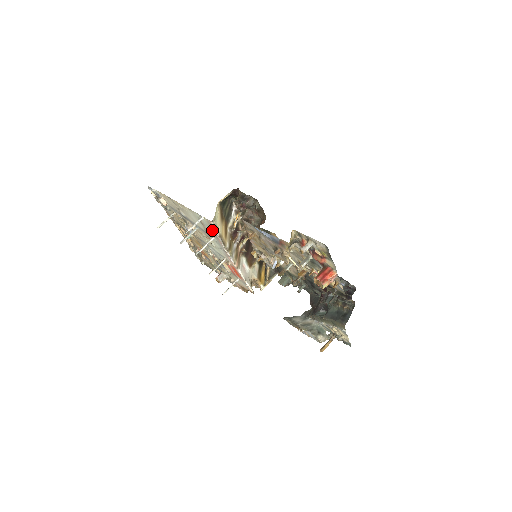
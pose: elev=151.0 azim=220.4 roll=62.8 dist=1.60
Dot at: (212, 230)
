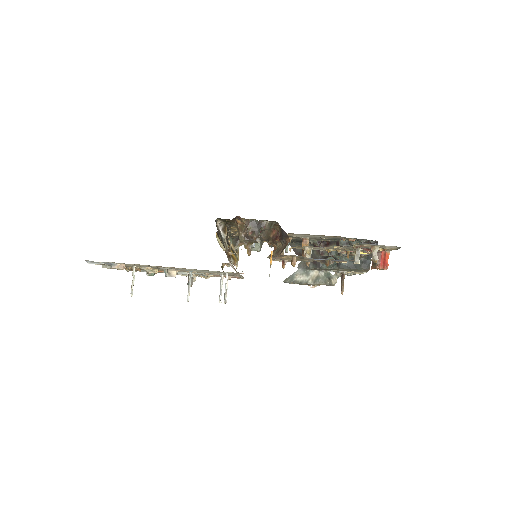
Dot at: occluded
